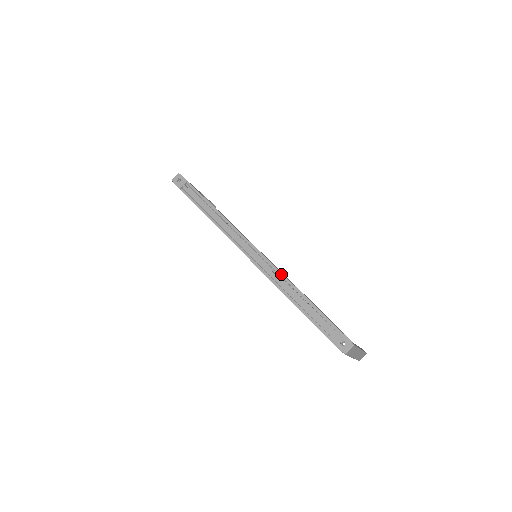
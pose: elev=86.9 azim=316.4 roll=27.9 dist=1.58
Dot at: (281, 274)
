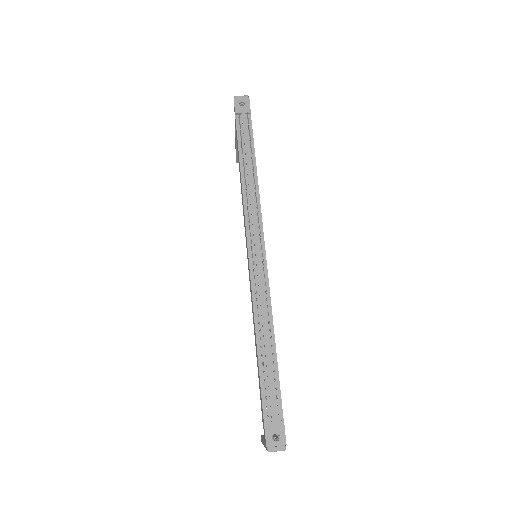
Dot at: (269, 302)
